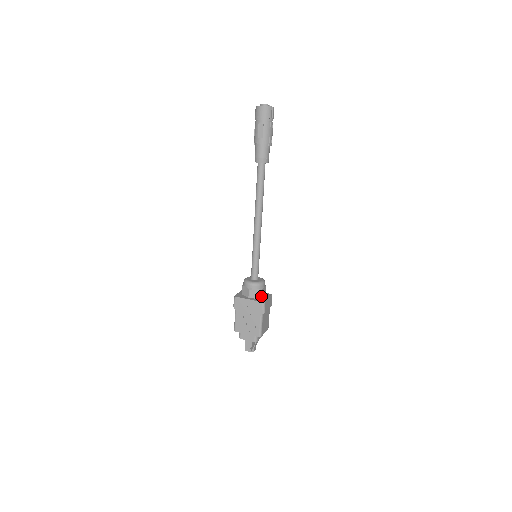
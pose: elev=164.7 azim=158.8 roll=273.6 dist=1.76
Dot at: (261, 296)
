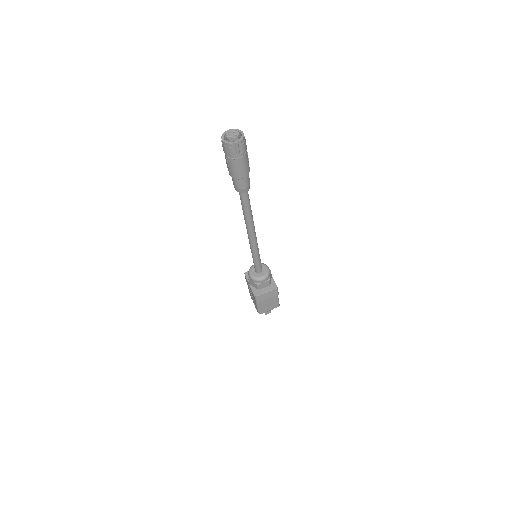
Dot at: (258, 288)
